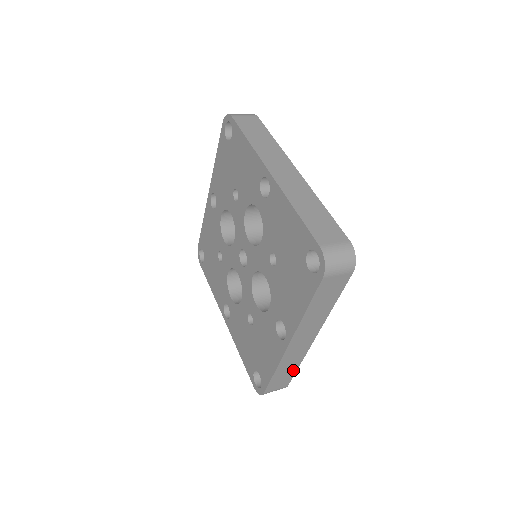
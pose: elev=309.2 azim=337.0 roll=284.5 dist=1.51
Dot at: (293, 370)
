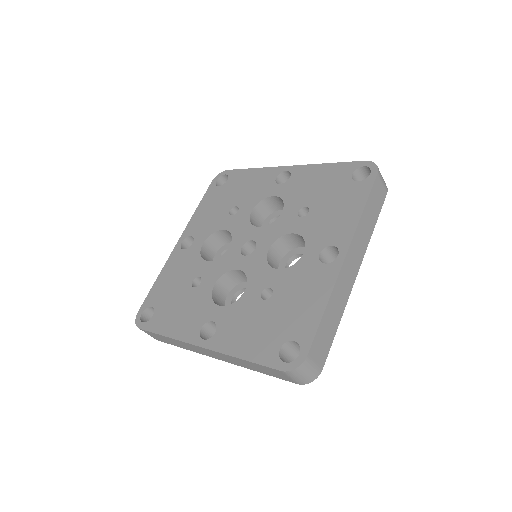
Dot at: (334, 328)
